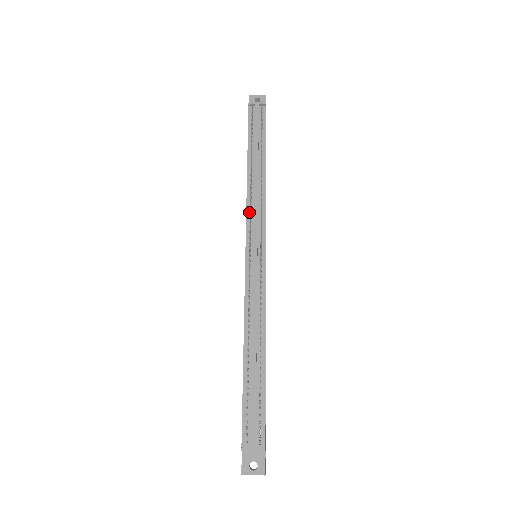
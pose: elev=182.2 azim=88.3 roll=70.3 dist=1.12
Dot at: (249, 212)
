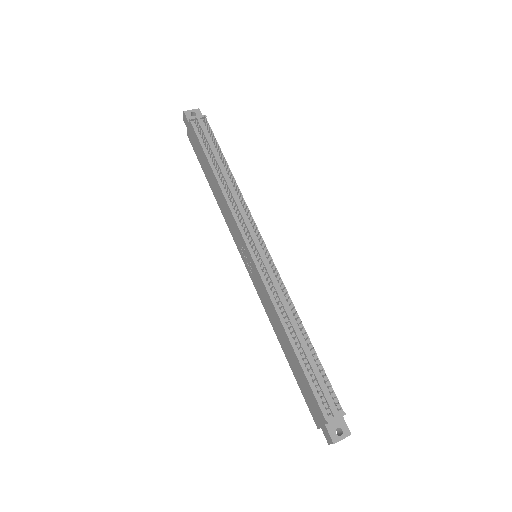
Dot at: (237, 218)
